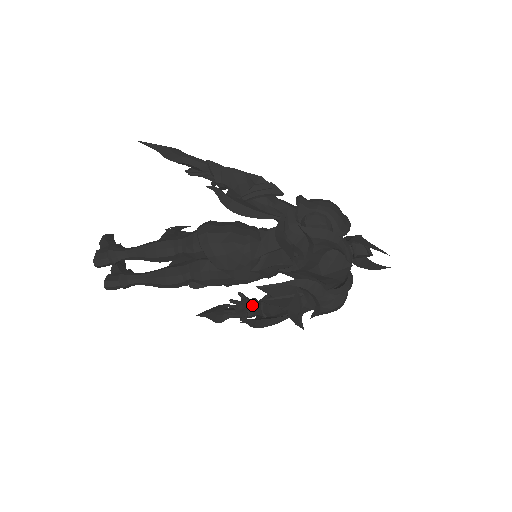
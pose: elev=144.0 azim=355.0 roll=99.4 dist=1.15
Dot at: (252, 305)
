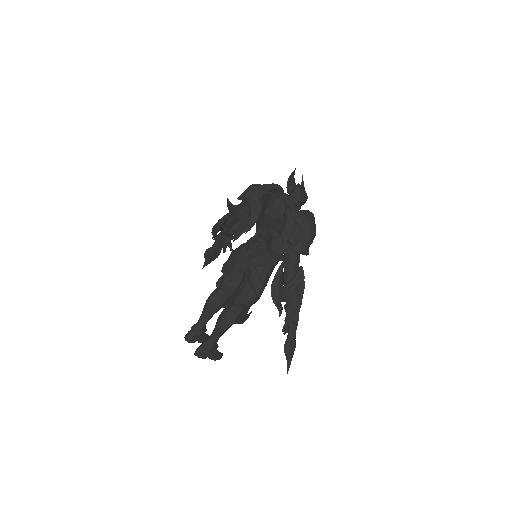
Dot at: occluded
